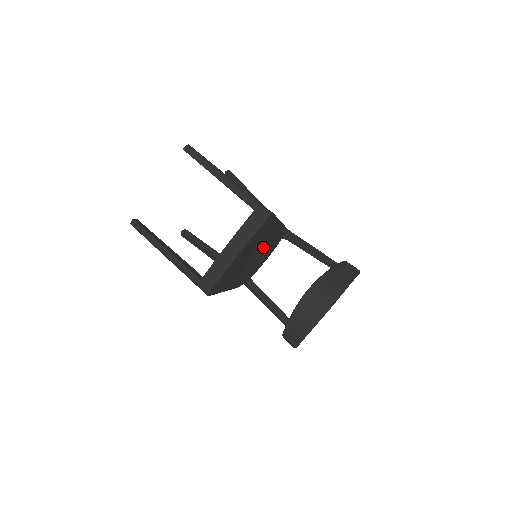
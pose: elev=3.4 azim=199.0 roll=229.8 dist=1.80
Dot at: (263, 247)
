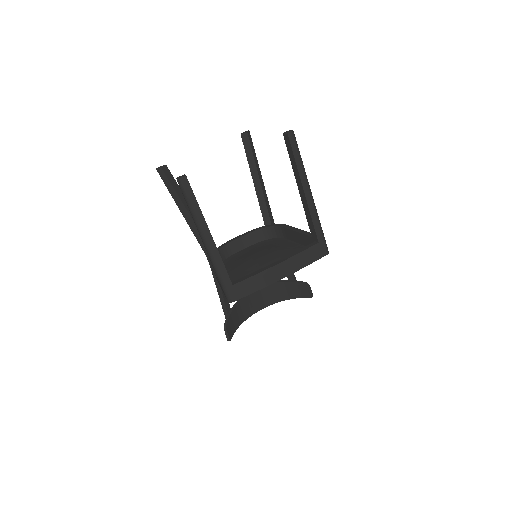
Dot at: (265, 250)
